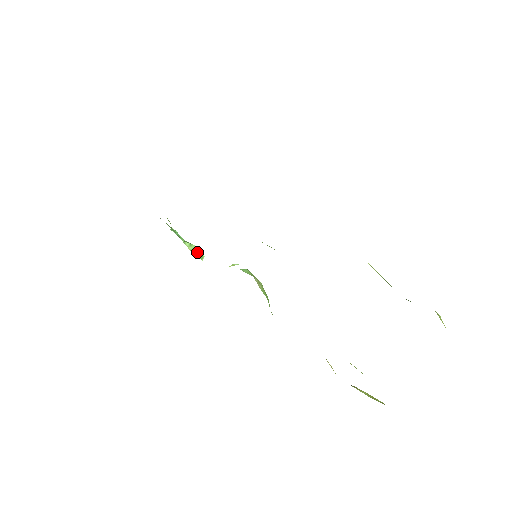
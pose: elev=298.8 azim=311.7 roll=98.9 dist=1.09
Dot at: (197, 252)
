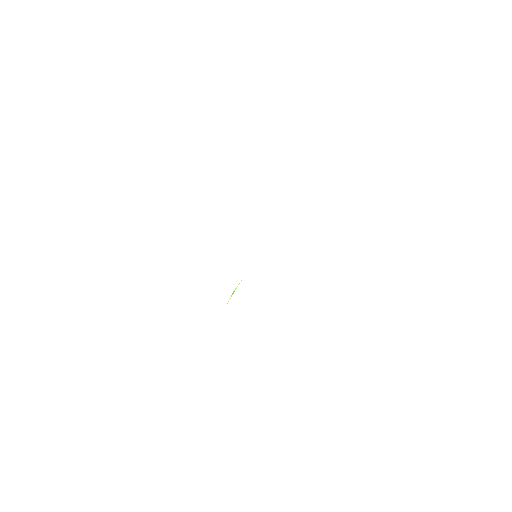
Dot at: occluded
